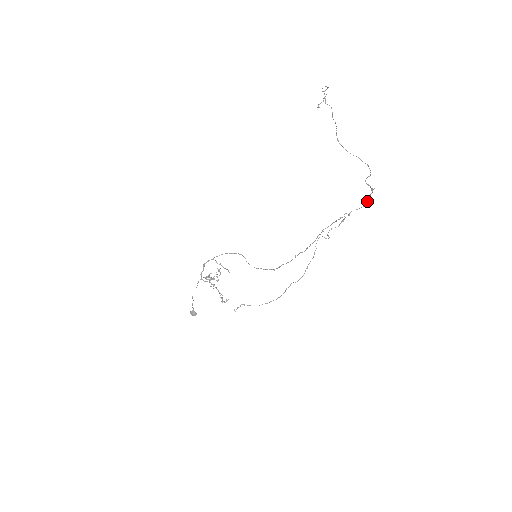
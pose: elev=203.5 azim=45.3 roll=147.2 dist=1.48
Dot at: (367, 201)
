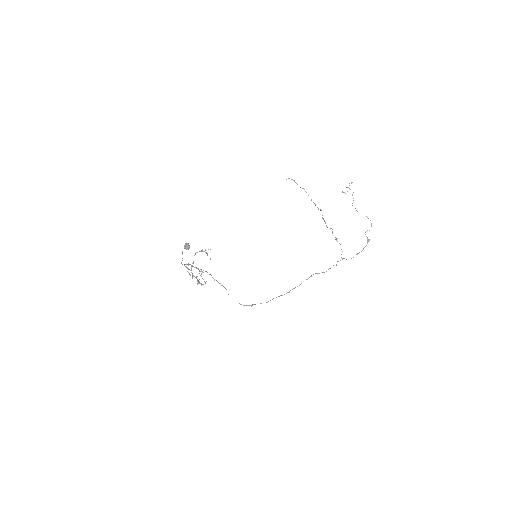
Dot at: occluded
